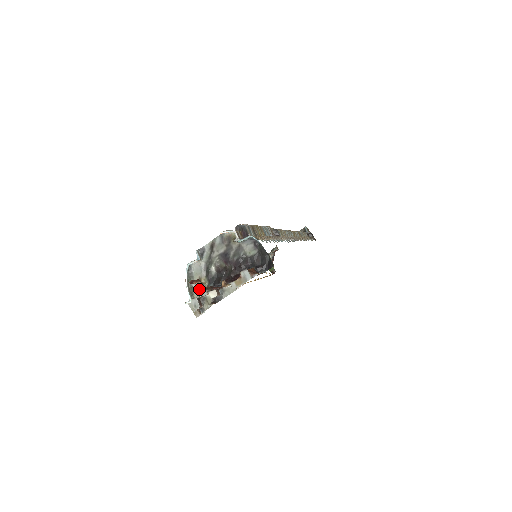
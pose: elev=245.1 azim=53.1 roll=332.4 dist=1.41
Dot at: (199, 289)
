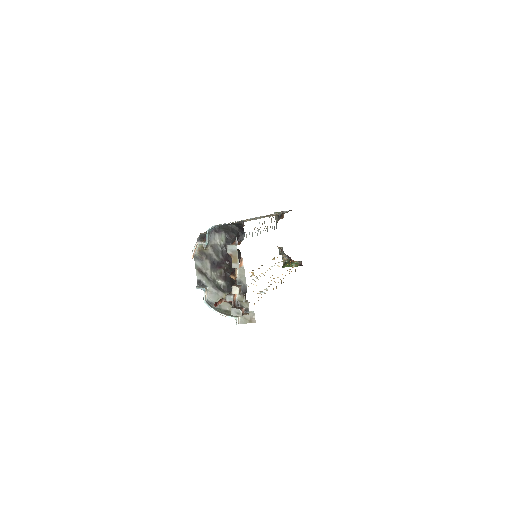
Dot at: (231, 305)
